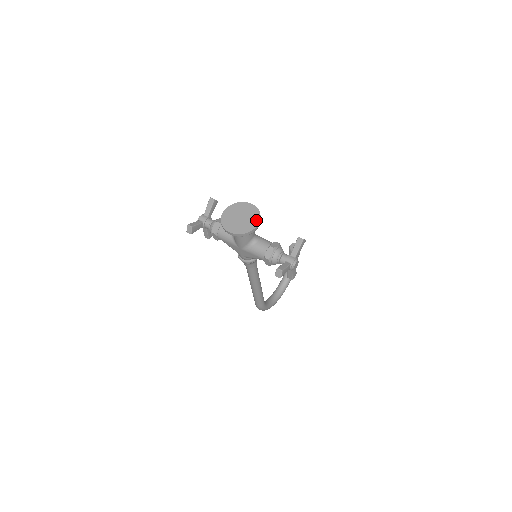
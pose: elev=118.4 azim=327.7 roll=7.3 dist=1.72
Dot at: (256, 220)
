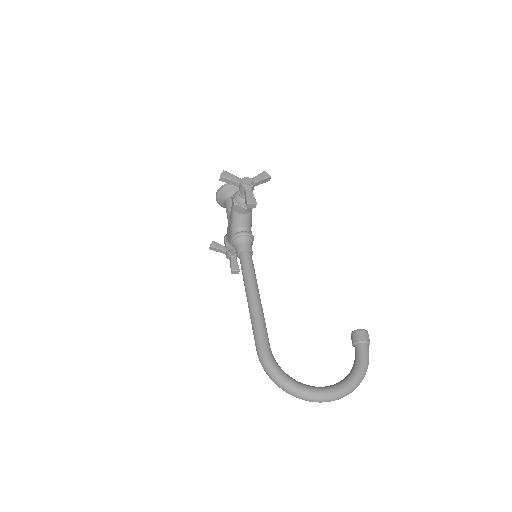
Dot at: occluded
